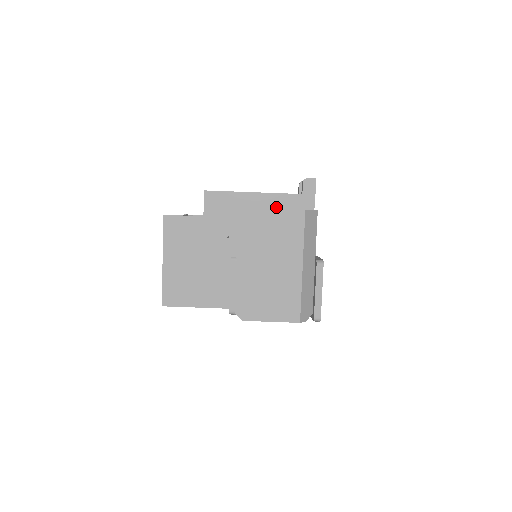
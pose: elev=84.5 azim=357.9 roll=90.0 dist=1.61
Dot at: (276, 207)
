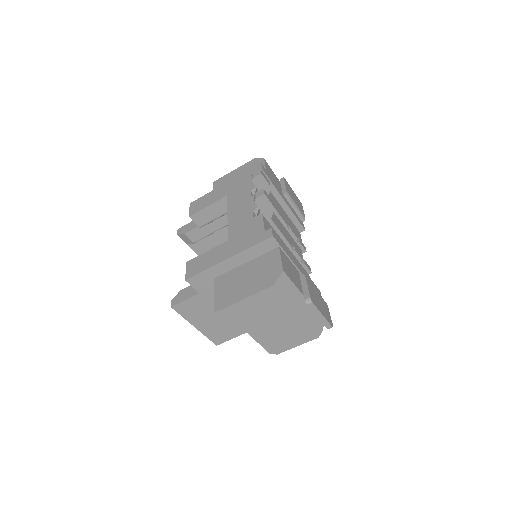
Dot at: (248, 260)
